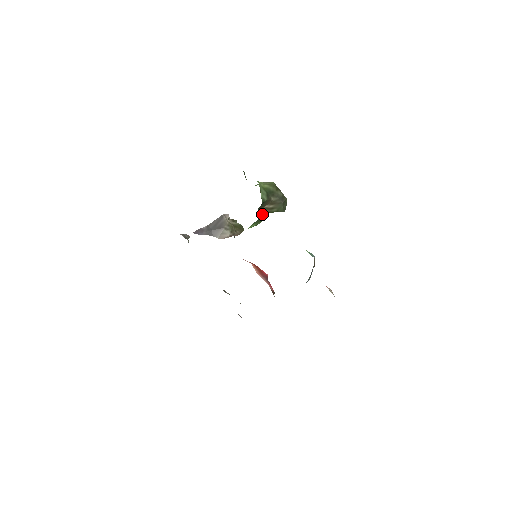
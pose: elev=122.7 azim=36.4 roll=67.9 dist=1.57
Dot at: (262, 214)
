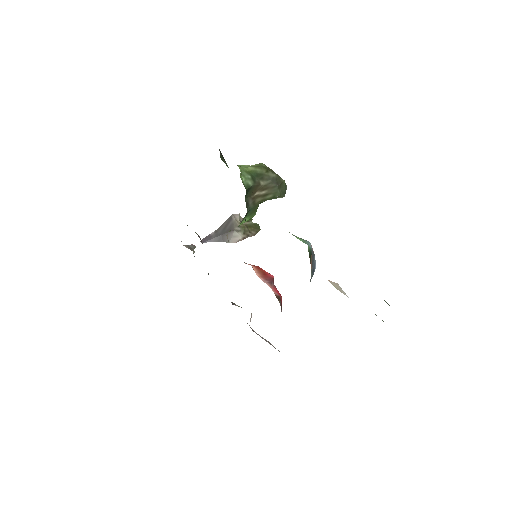
Dot at: (254, 204)
